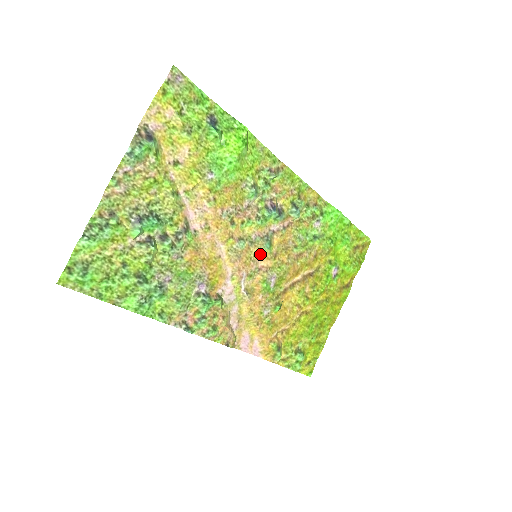
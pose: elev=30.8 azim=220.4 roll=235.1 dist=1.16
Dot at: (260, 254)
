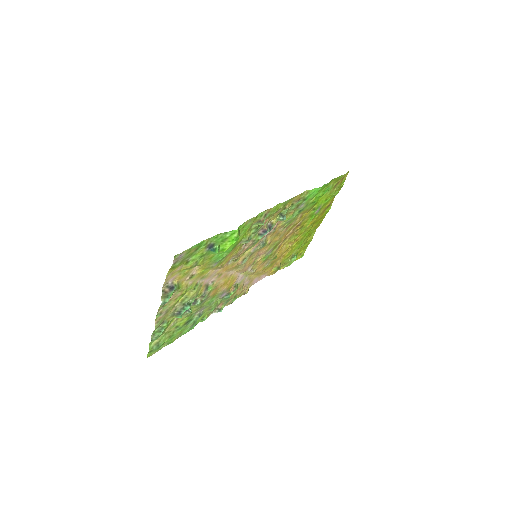
Dot at: (259, 251)
